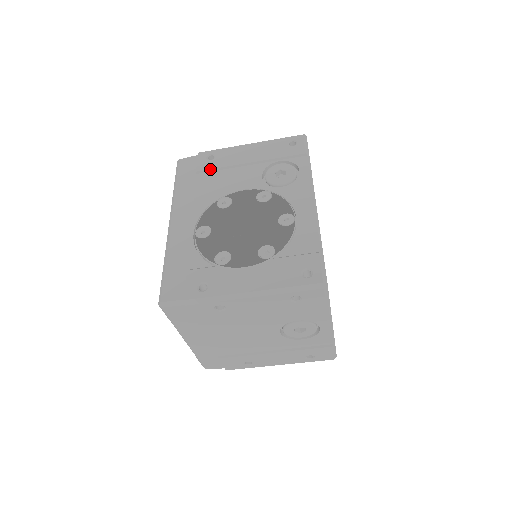
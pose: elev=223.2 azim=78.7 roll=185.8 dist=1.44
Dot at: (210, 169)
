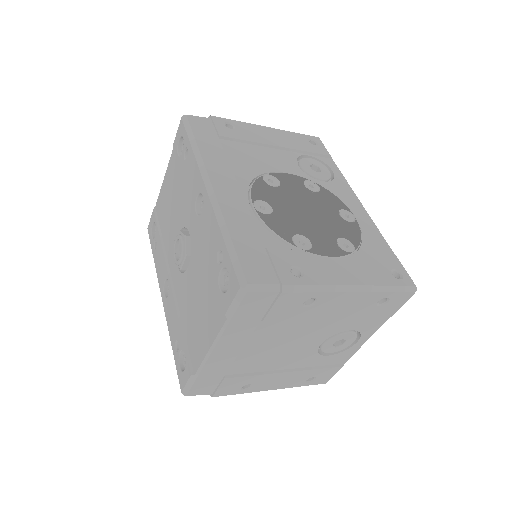
Dot at: (236, 138)
